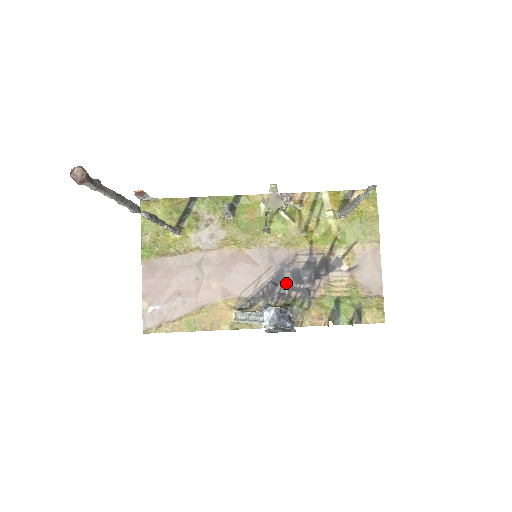
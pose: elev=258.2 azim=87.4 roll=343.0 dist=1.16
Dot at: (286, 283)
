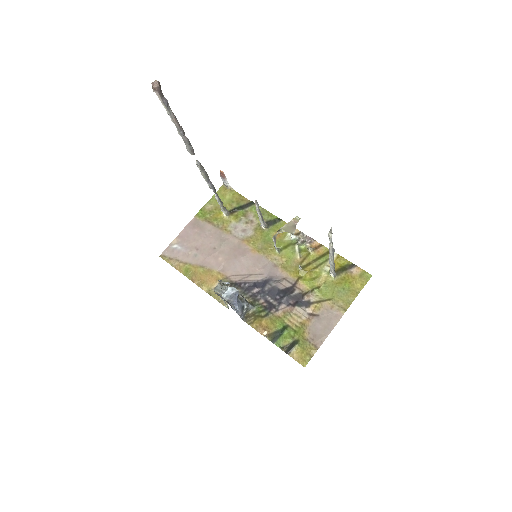
Dot at: (263, 291)
